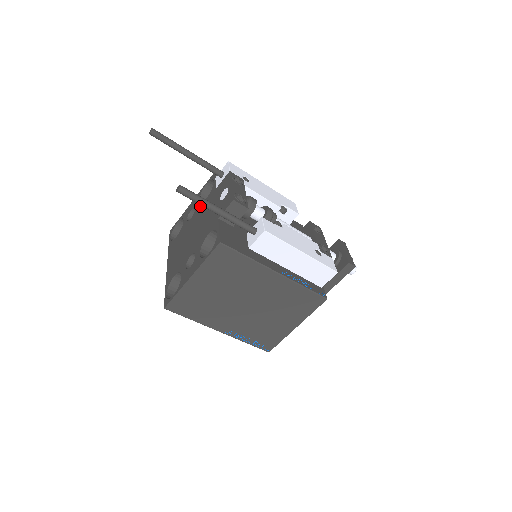
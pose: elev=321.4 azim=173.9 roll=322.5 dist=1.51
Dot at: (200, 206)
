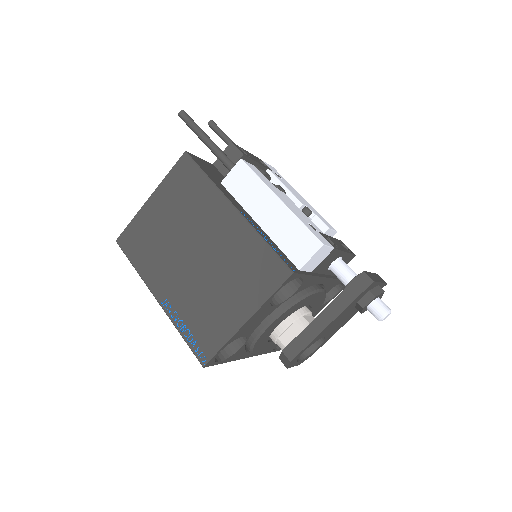
Dot at: occluded
